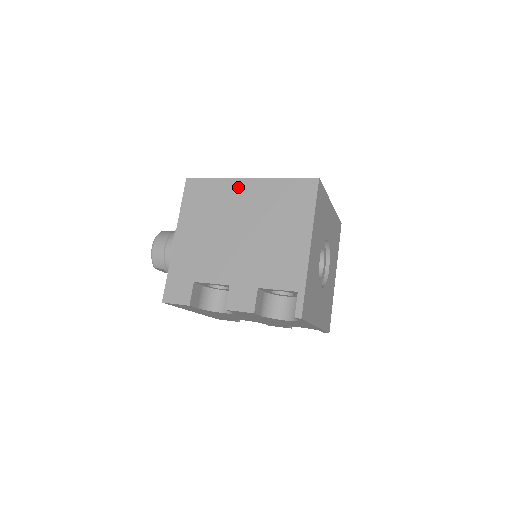
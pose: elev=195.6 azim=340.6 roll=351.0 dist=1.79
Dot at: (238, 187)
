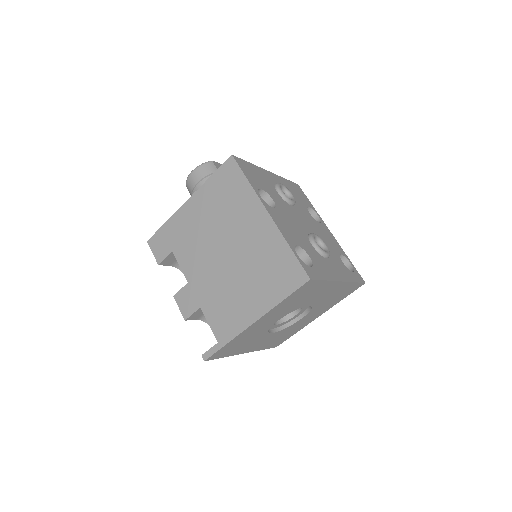
Dot at: (255, 211)
